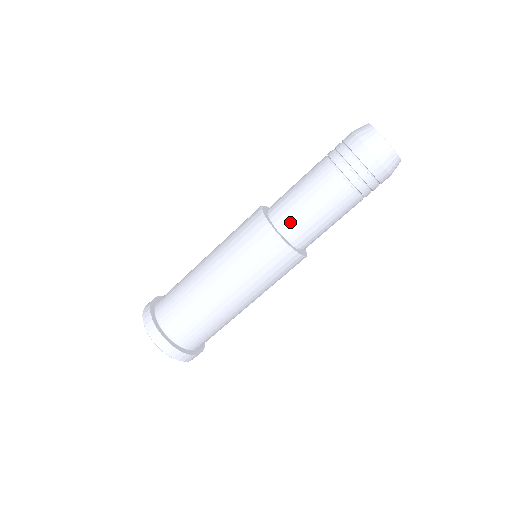
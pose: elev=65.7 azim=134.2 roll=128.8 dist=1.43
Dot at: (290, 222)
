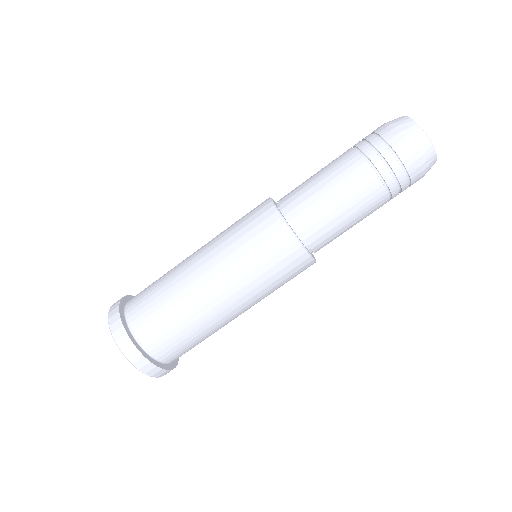
Dot at: (322, 239)
